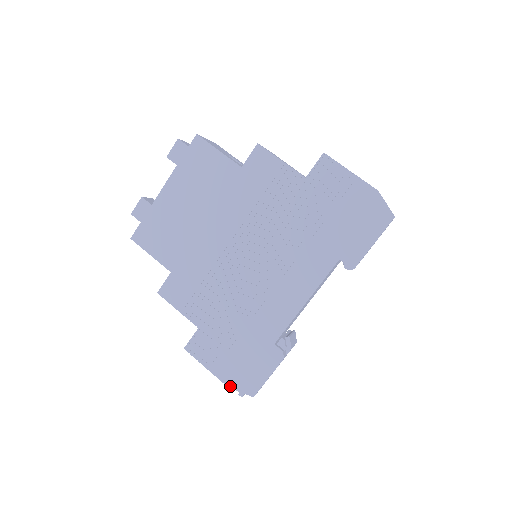
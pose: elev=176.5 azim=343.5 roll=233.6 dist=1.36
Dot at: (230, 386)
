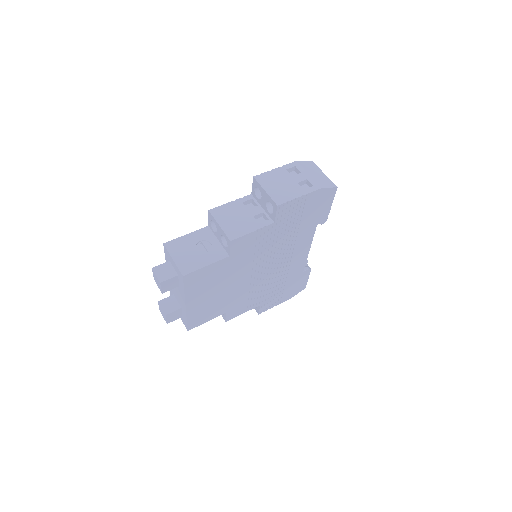
Dot at: occluded
